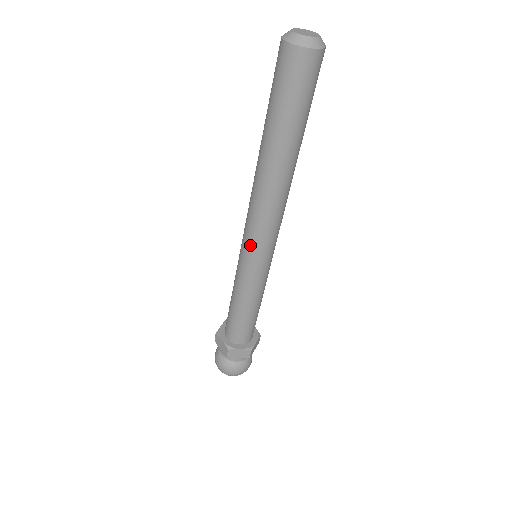
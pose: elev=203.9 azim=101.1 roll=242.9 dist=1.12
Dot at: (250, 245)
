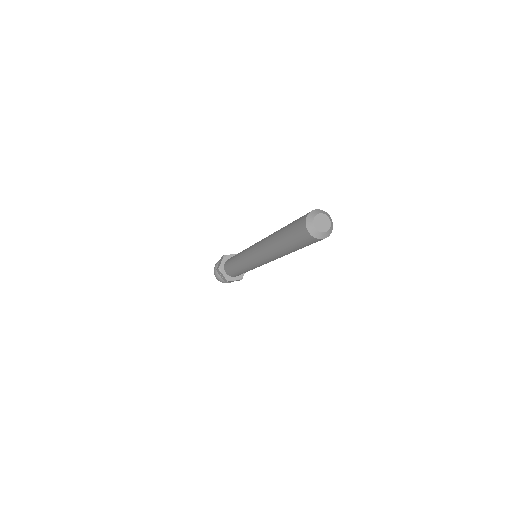
Dot at: (256, 263)
